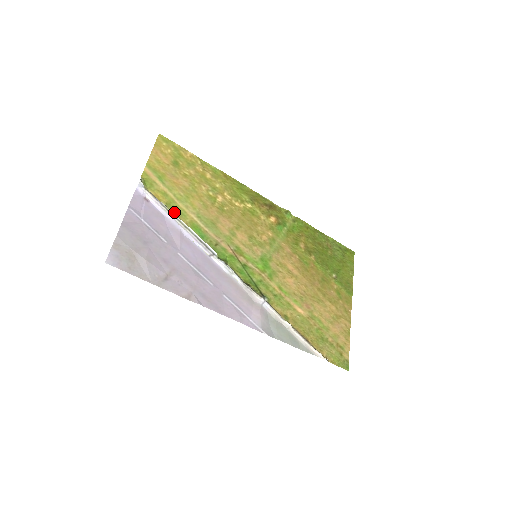
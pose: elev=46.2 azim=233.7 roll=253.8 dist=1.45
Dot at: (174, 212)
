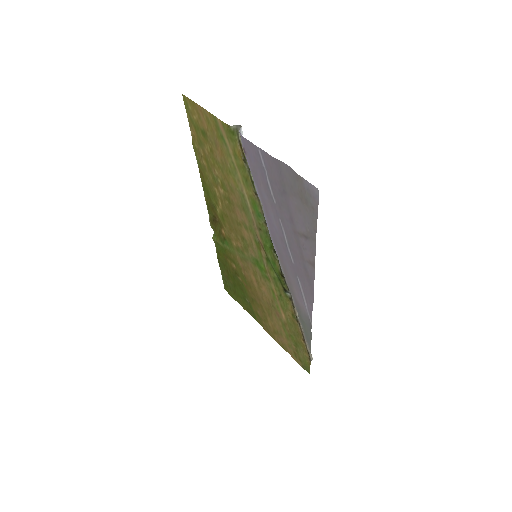
Dot at: (248, 178)
